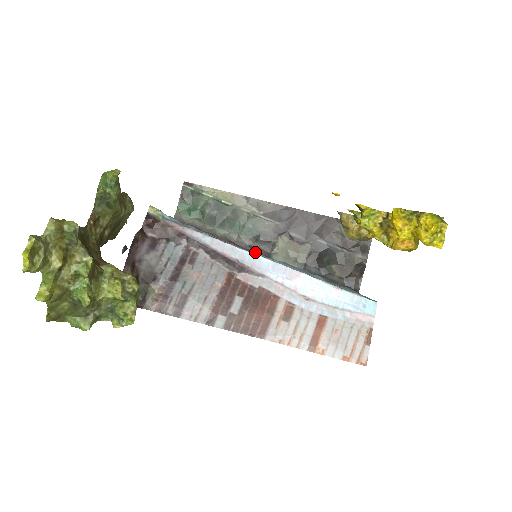
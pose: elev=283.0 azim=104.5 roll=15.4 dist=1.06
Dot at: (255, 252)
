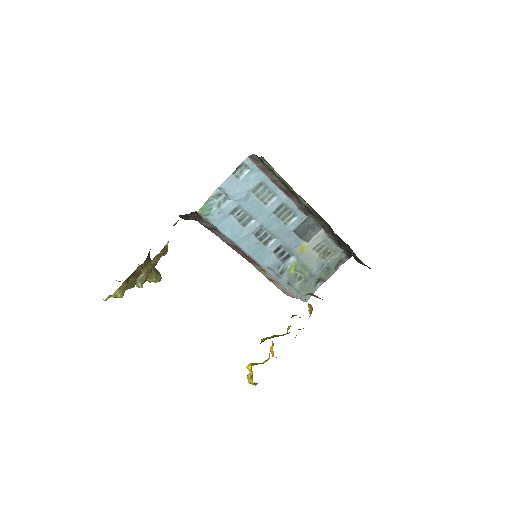
Dot at: (298, 208)
